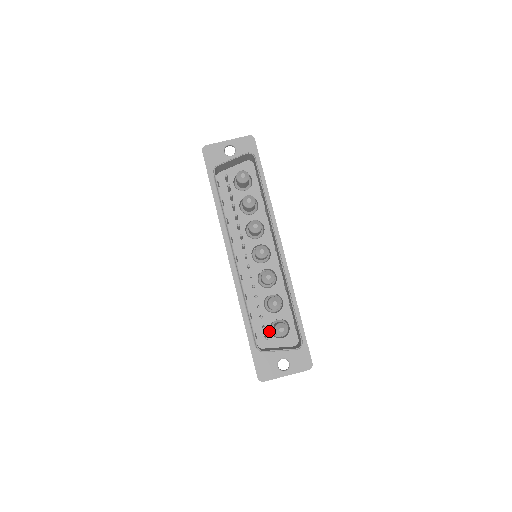
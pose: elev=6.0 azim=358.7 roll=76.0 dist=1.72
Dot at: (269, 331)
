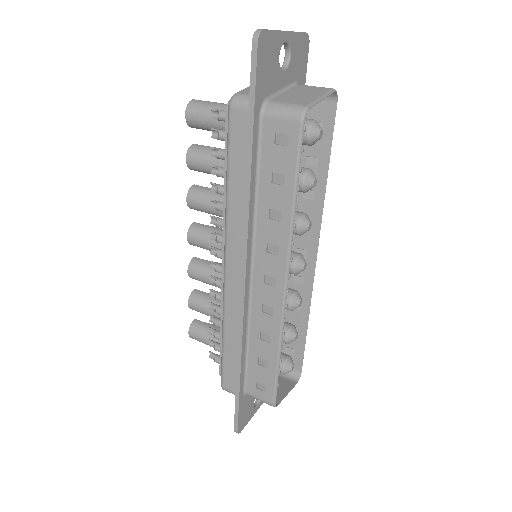
Dot at: occluded
